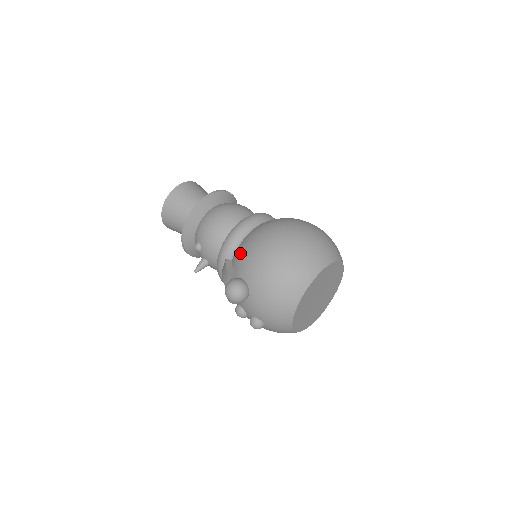
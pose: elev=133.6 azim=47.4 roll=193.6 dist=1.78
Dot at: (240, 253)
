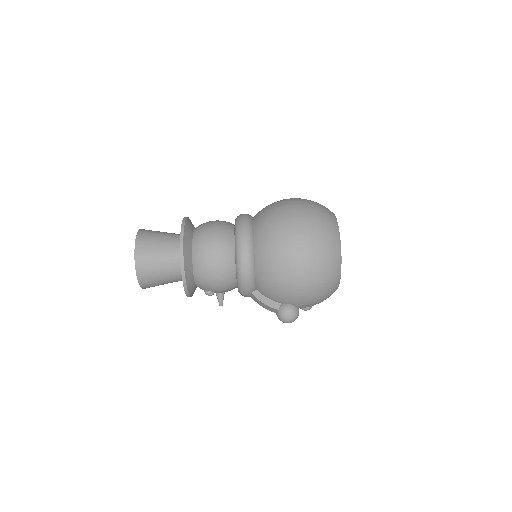
Dot at: (267, 289)
